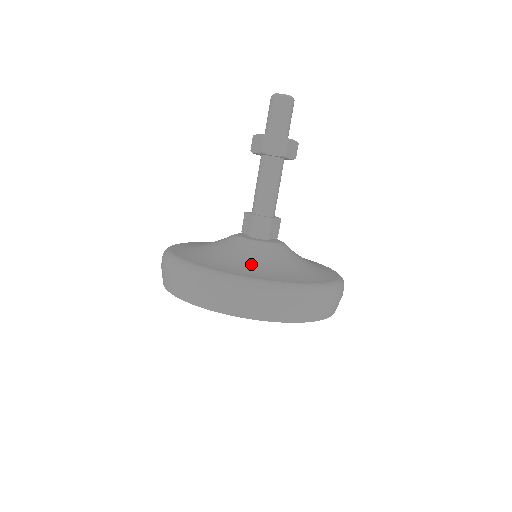
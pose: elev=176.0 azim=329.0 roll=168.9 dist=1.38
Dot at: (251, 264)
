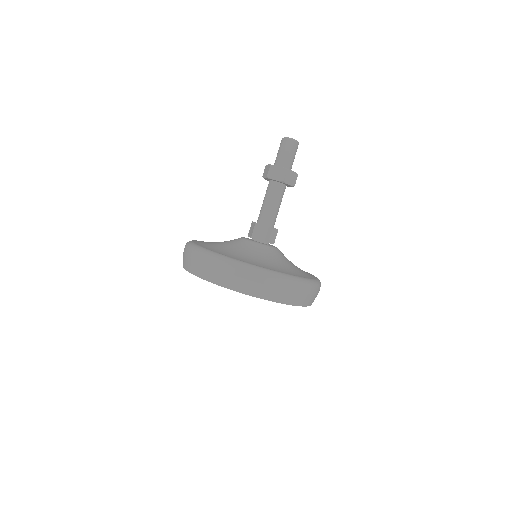
Dot at: (286, 266)
